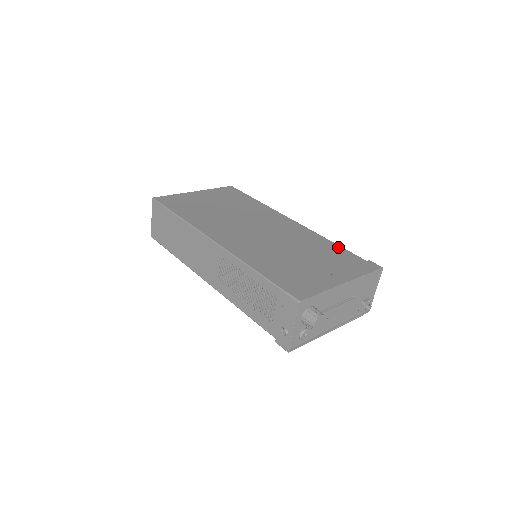
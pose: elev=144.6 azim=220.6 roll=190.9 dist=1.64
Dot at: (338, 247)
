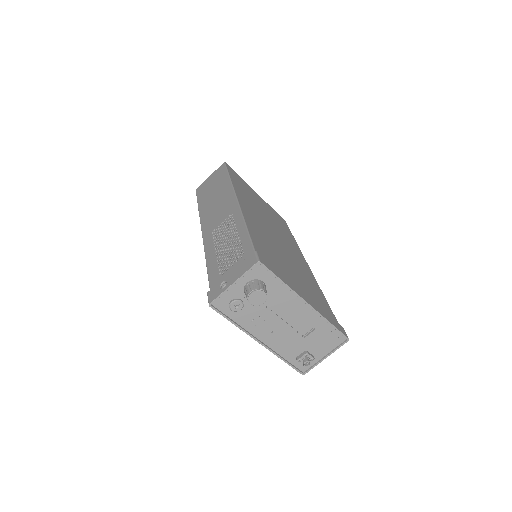
Dot at: (326, 301)
